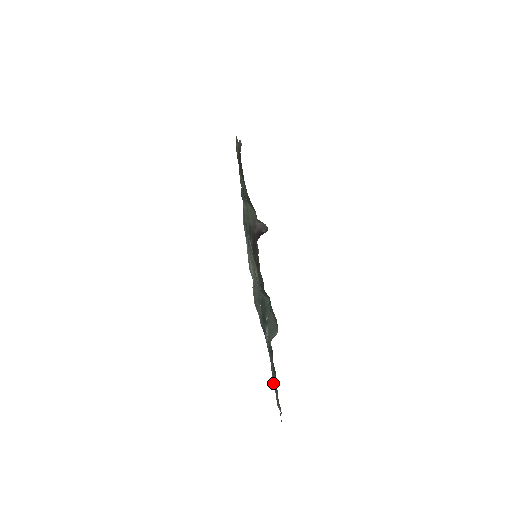
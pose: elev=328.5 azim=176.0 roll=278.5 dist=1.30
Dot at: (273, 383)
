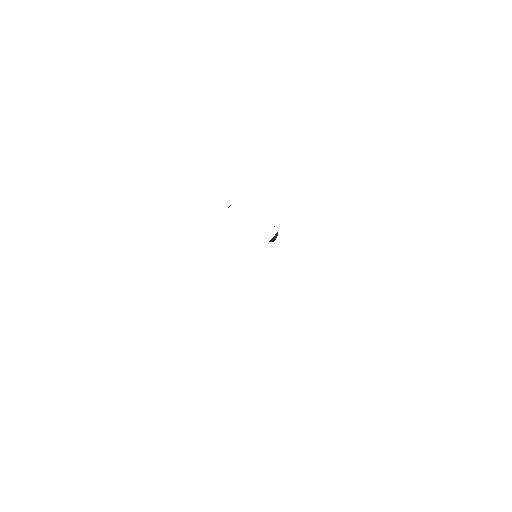
Dot at: occluded
